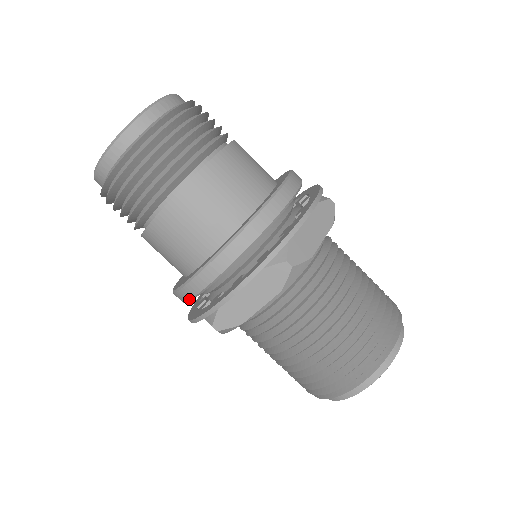
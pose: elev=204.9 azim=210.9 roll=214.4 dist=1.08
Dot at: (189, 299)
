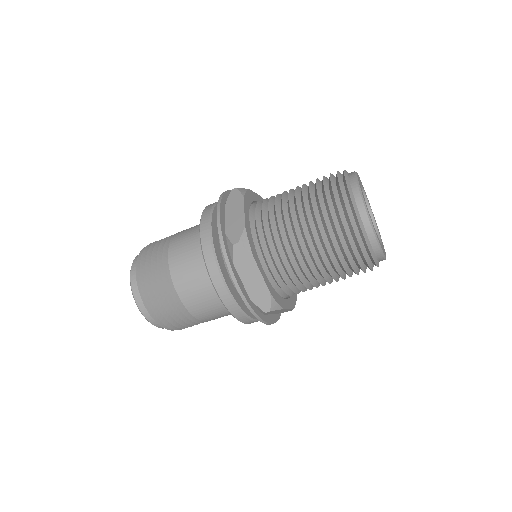
Dot at: (246, 317)
